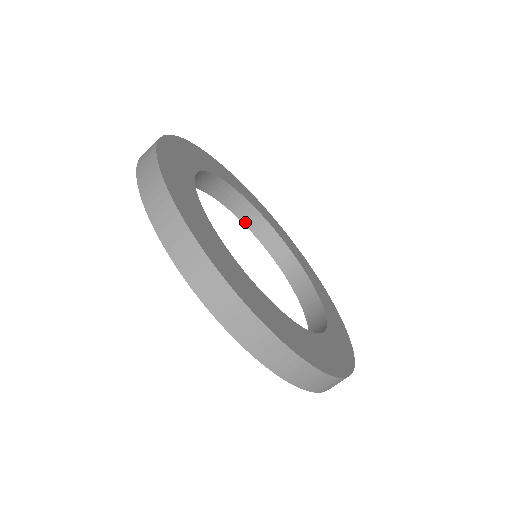
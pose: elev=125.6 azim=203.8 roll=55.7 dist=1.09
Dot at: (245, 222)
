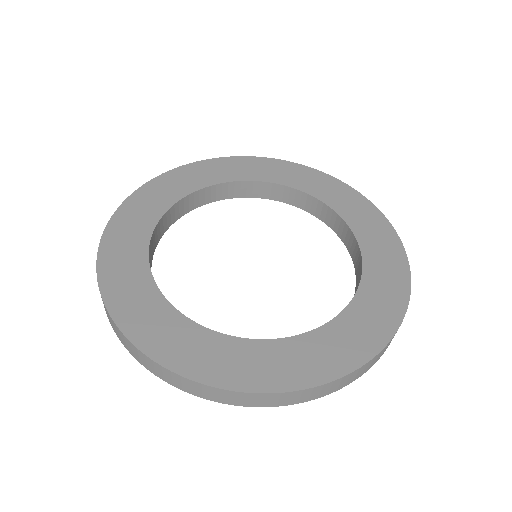
Dot at: (258, 196)
